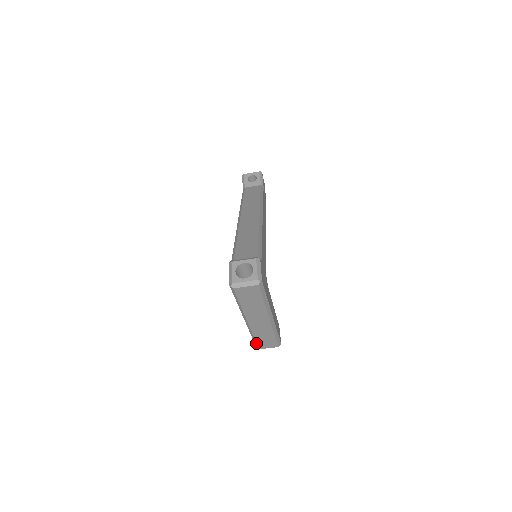
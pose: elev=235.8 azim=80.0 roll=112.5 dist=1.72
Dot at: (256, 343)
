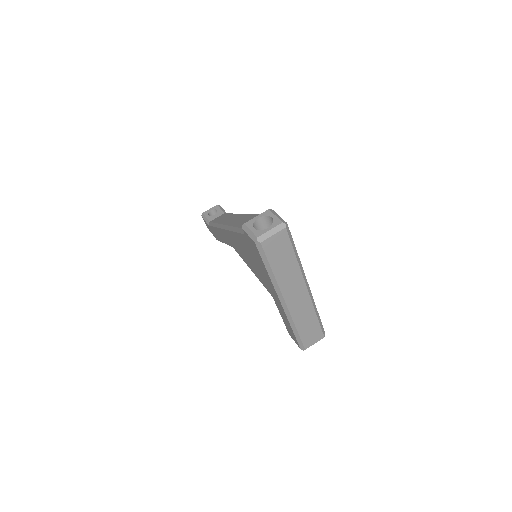
Dot at: (300, 339)
